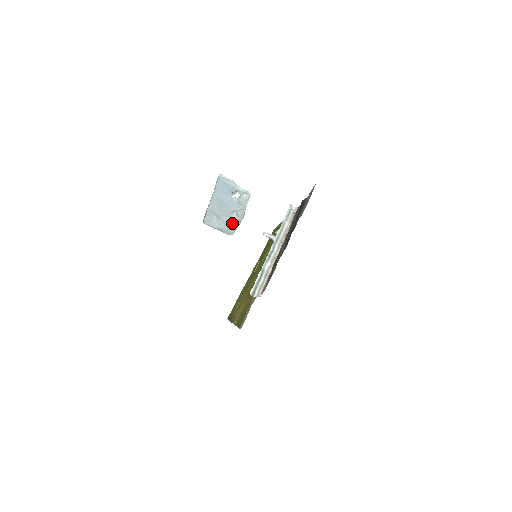
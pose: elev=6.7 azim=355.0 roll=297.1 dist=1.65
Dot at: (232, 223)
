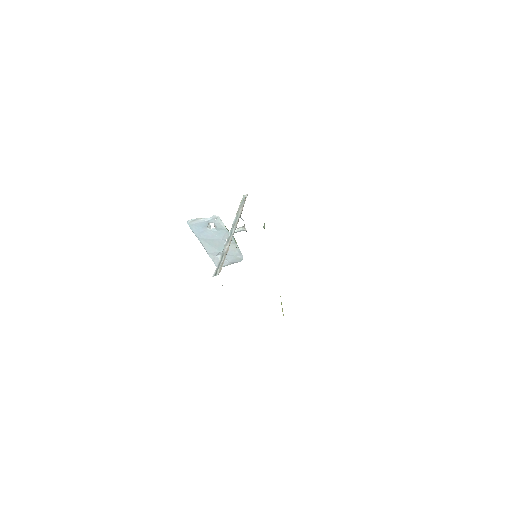
Dot at: (232, 250)
